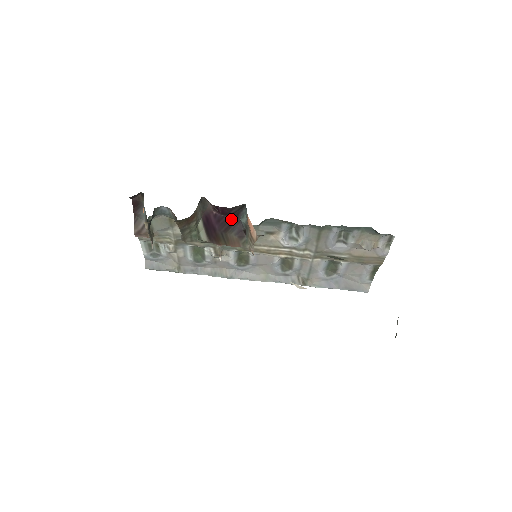
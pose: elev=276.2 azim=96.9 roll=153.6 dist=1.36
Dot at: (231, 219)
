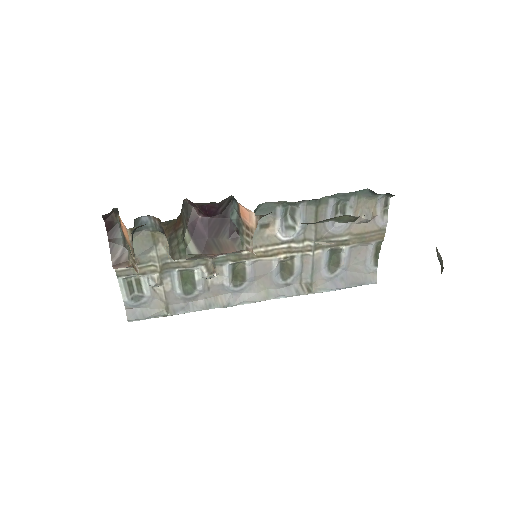
Dot at: (220, 220)
